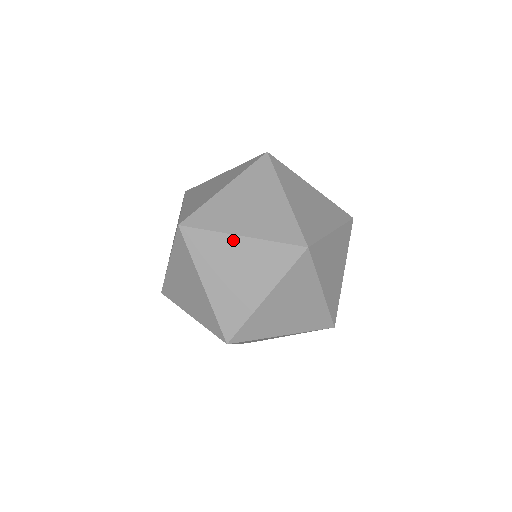
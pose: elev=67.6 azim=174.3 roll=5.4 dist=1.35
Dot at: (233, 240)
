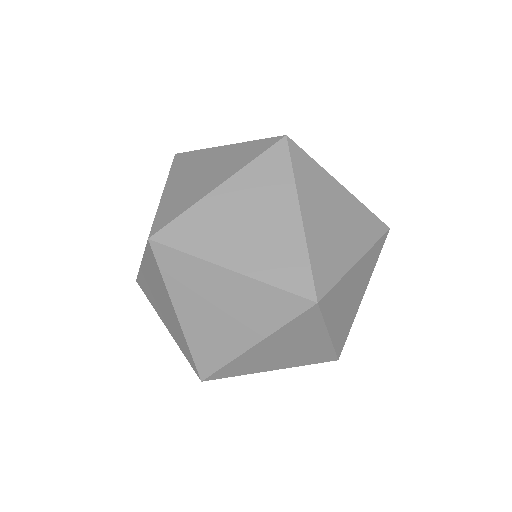
Dot at: (215, 197)
